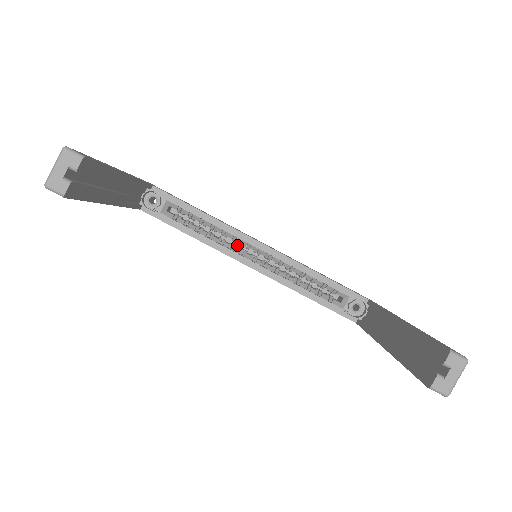
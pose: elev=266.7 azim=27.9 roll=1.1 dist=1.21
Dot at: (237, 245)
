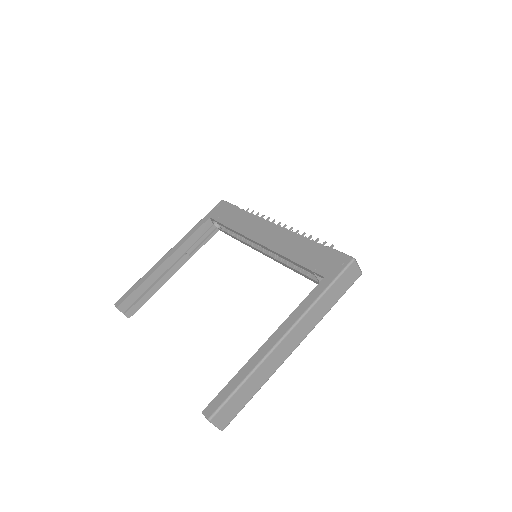
Dot at: occluded
